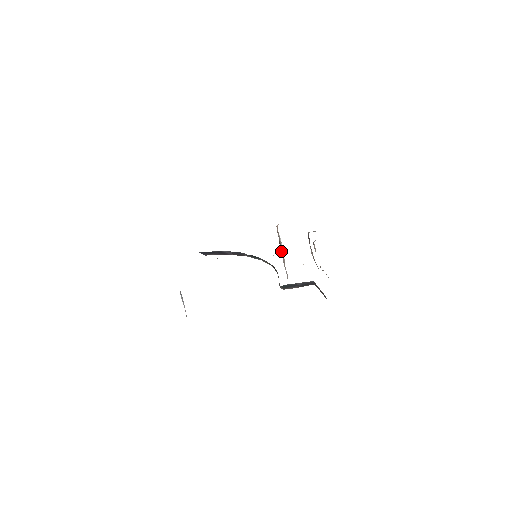
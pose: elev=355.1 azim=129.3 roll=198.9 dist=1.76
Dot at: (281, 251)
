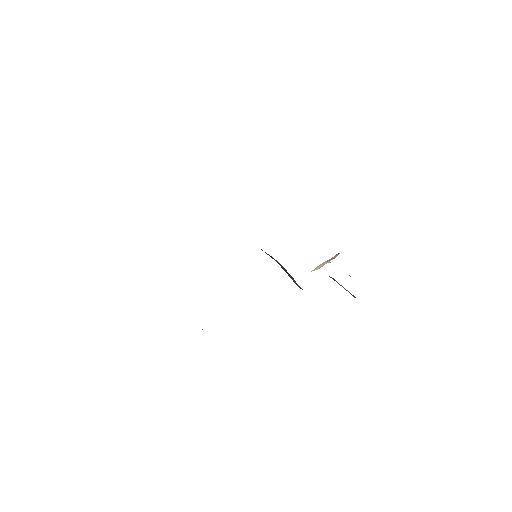
Dot at: occluded
